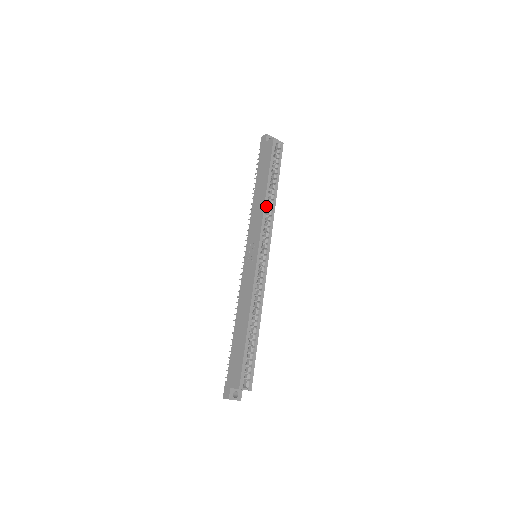
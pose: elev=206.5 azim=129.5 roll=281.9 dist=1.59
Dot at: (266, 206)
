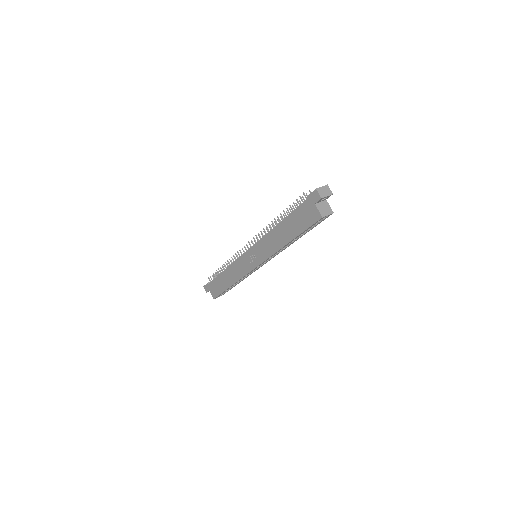
Dot at: occluded
